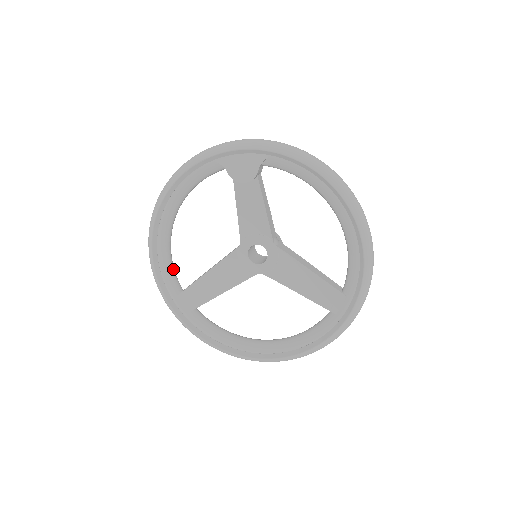
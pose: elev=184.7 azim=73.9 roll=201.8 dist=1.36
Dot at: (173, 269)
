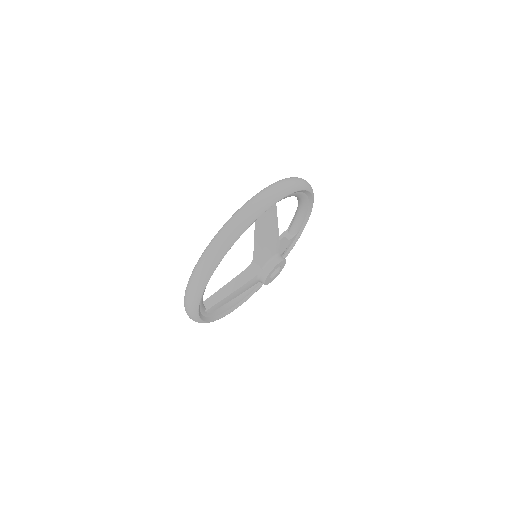
Dot at: occluded
